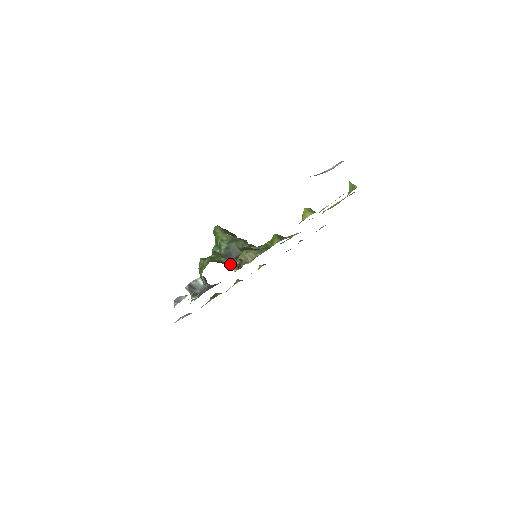
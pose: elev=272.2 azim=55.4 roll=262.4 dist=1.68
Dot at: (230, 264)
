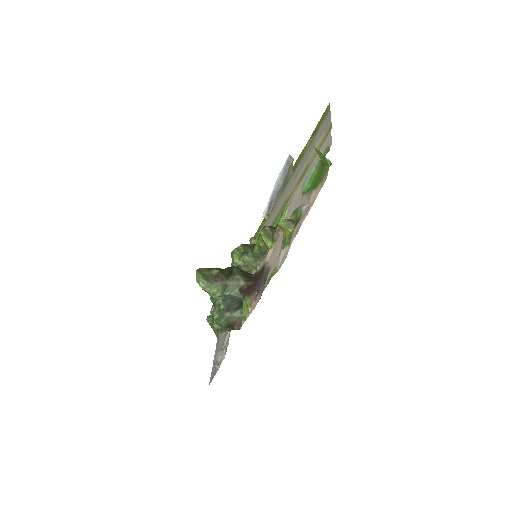
Dot at: (238, 312)
